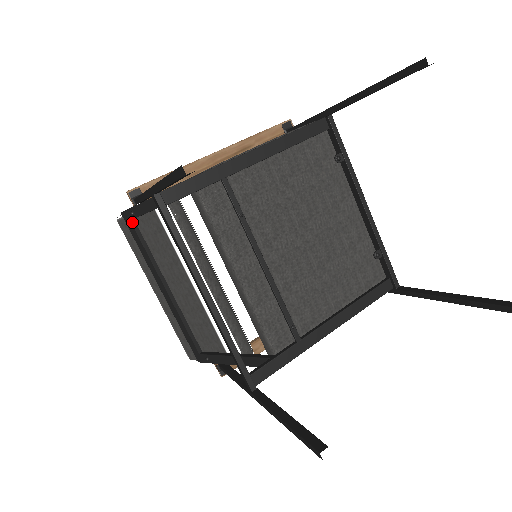
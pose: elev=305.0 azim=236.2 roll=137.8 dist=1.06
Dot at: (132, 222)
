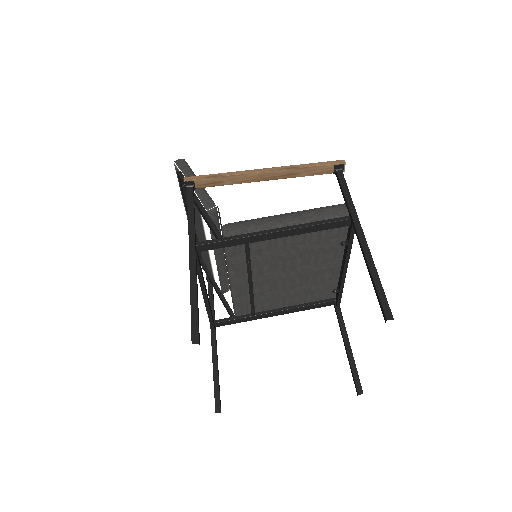
Dot at: occluded
